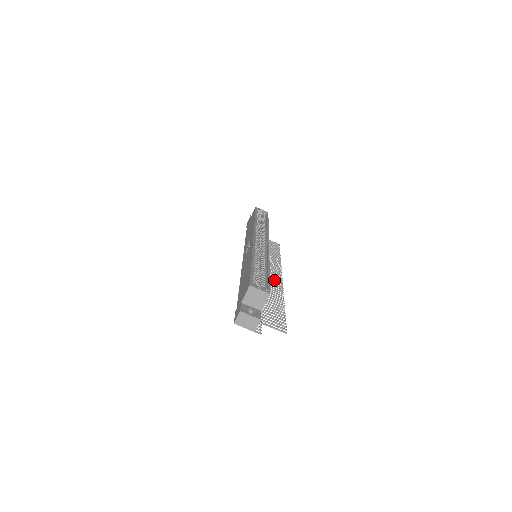
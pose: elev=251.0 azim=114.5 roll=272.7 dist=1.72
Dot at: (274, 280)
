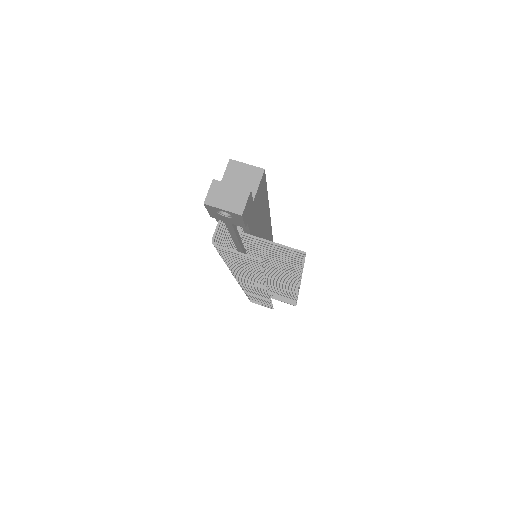
Dot at: (285, 280)
